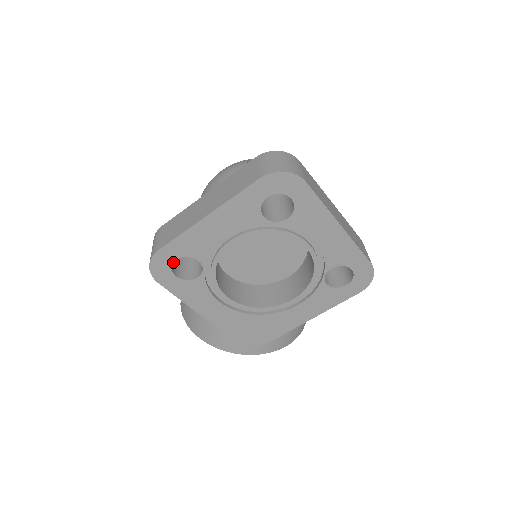
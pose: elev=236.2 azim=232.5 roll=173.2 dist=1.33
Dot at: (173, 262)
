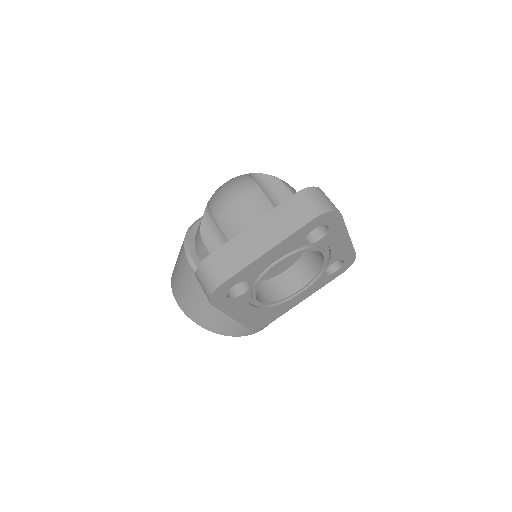
Dot at: (230, 288)
